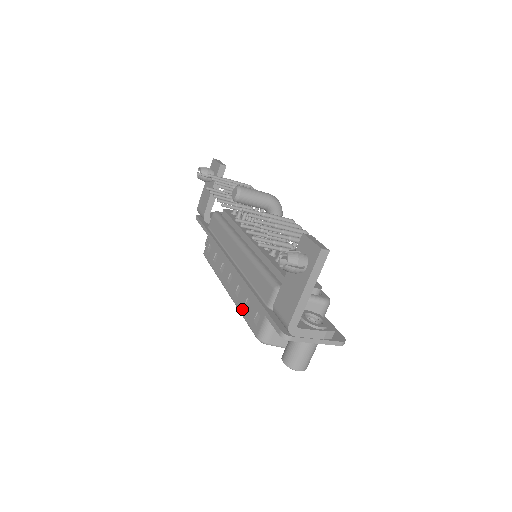
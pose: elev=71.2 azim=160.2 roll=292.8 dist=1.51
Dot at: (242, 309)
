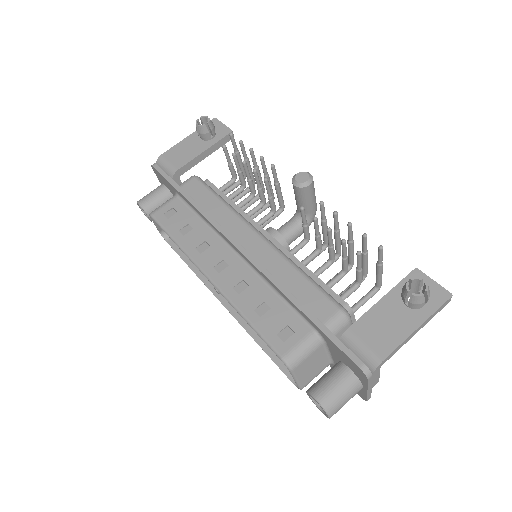
Dot at: (250, 312)
